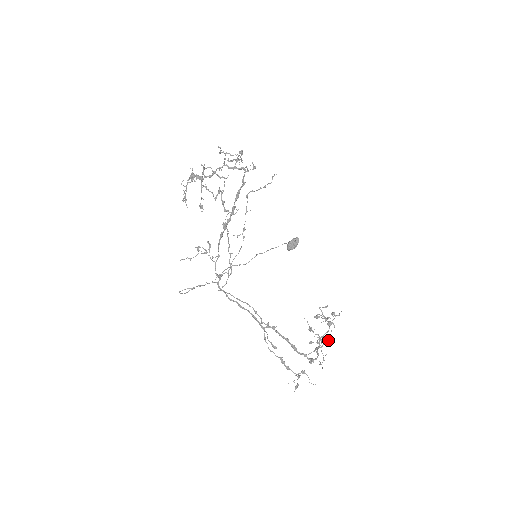
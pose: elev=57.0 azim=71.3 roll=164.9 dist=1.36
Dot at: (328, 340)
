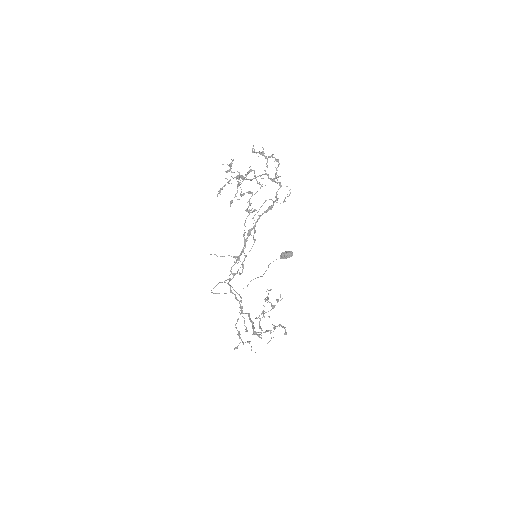
Dot at: (286, 334)
